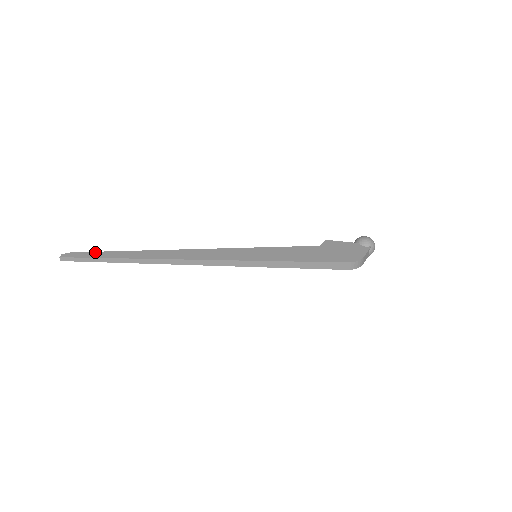
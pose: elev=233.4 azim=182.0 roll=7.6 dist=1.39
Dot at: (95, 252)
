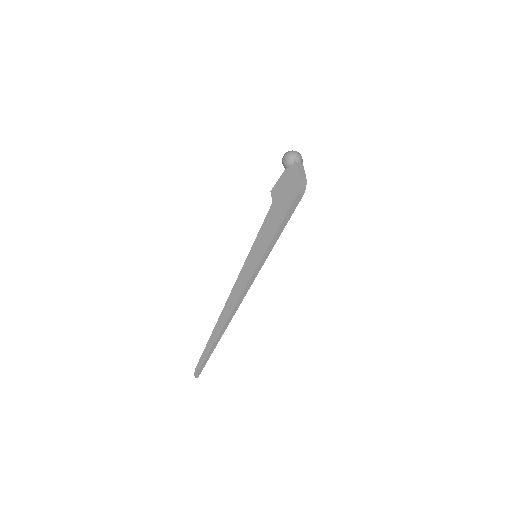
Dot at: (201, 356)
